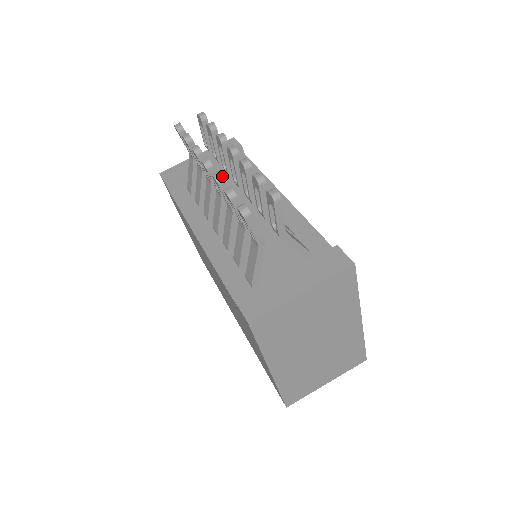
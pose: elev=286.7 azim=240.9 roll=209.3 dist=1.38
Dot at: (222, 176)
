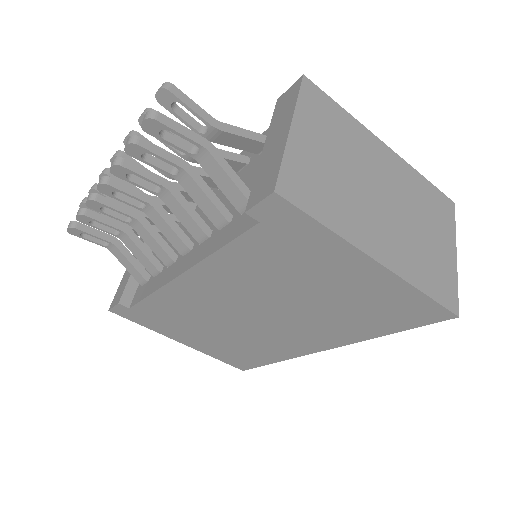
Dot at: (117, 157)
